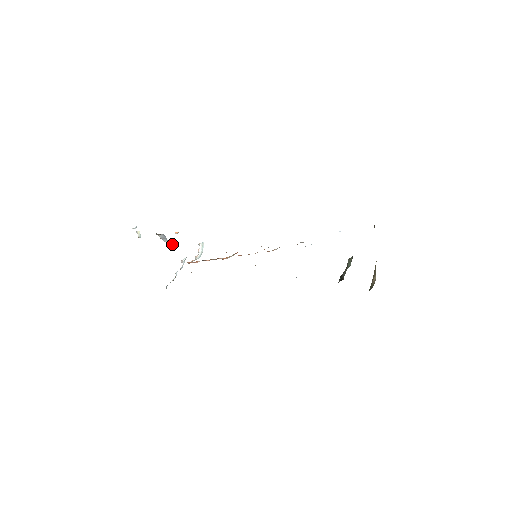
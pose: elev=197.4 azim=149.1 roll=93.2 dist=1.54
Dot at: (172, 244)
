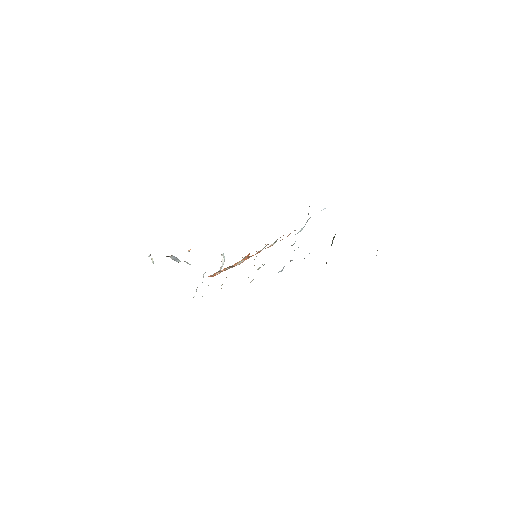
Dot at: (186, 262)
